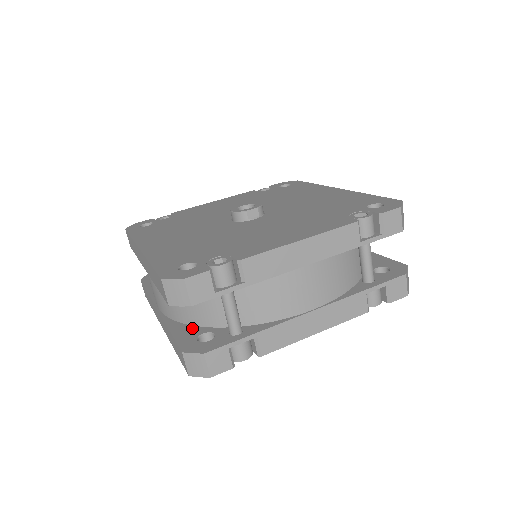
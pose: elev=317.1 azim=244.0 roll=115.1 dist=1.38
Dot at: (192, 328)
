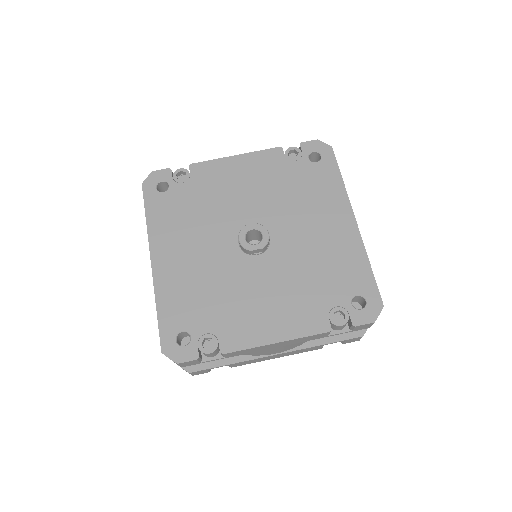
Dot at: occluded
